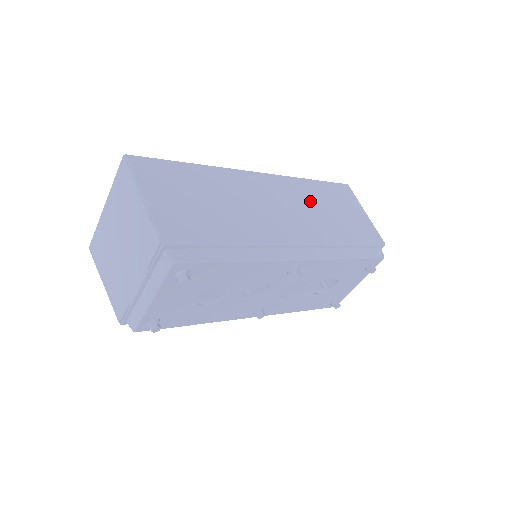
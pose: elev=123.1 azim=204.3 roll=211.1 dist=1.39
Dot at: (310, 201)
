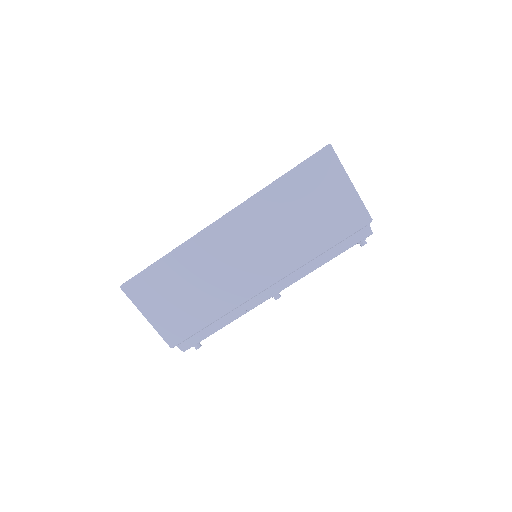
Dot at: (278, 220)
